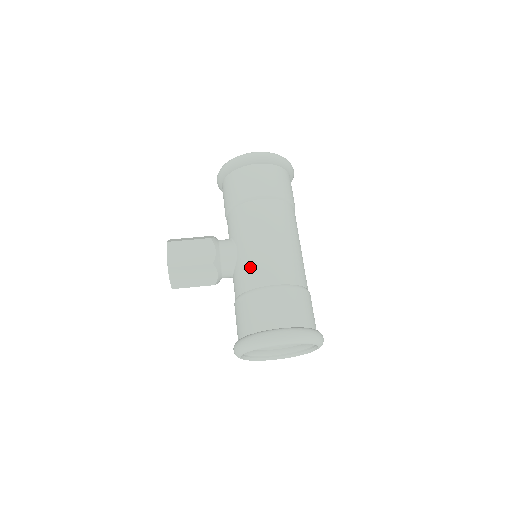
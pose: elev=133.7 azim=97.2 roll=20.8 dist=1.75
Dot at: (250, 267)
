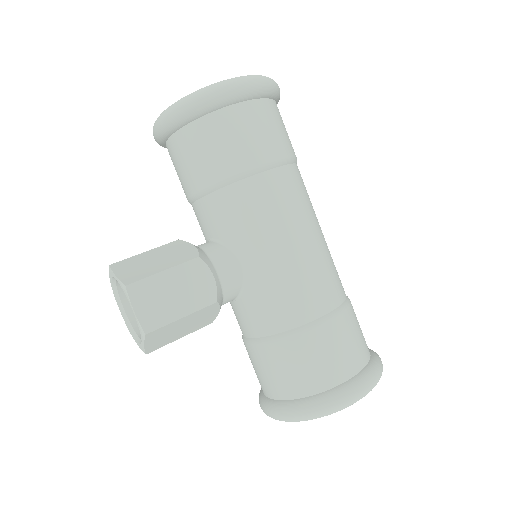
Dot at: (279, 294)
